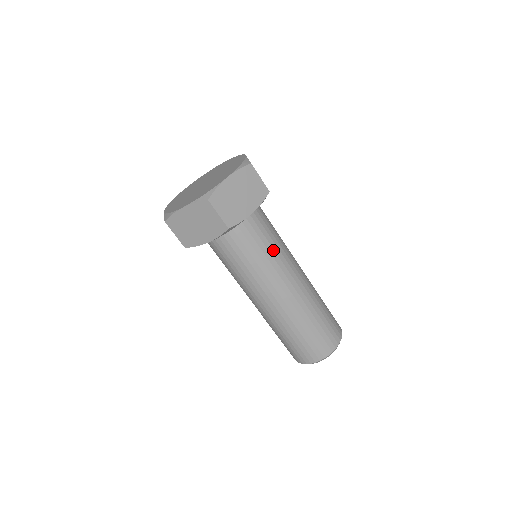
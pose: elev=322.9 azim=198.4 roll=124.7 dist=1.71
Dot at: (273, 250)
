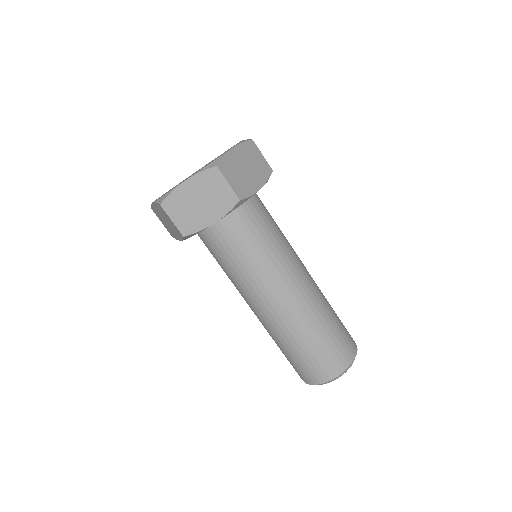
Dot at: (254, 261)
